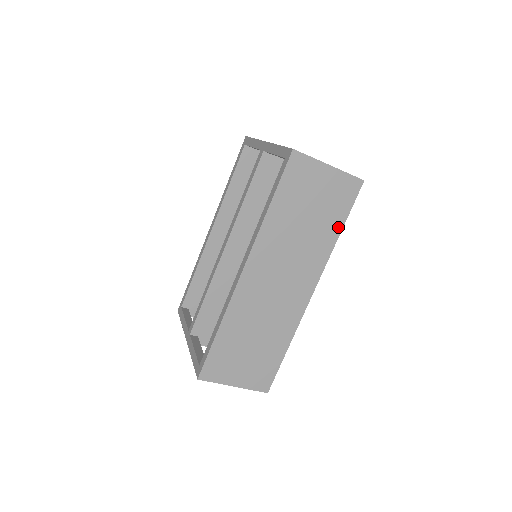
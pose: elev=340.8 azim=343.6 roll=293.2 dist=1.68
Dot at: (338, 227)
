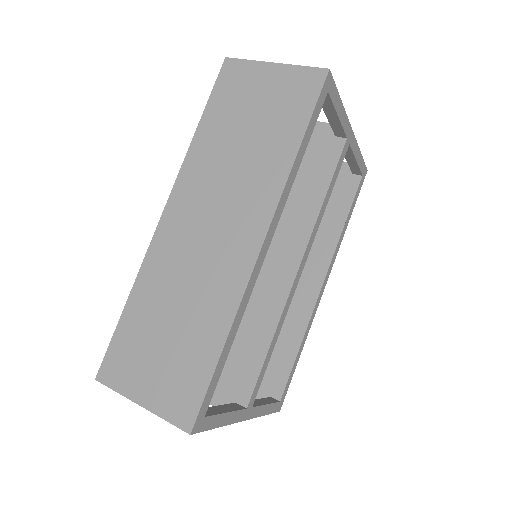
Dot at: (295, 139)
